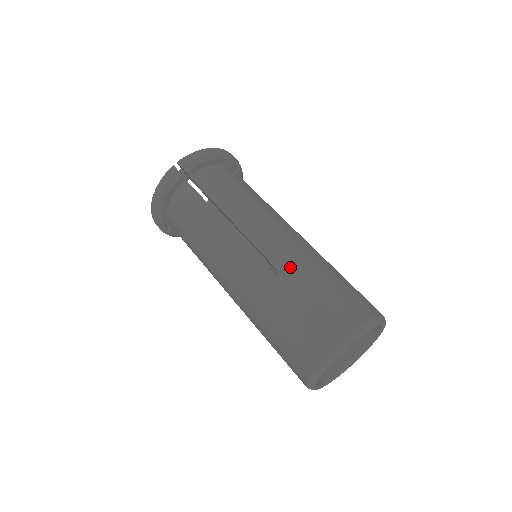
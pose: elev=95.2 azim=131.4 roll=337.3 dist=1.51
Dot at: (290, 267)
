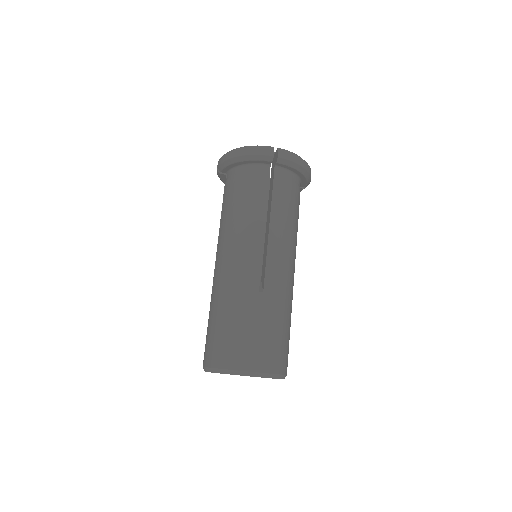
Dot at: (272, 296)
